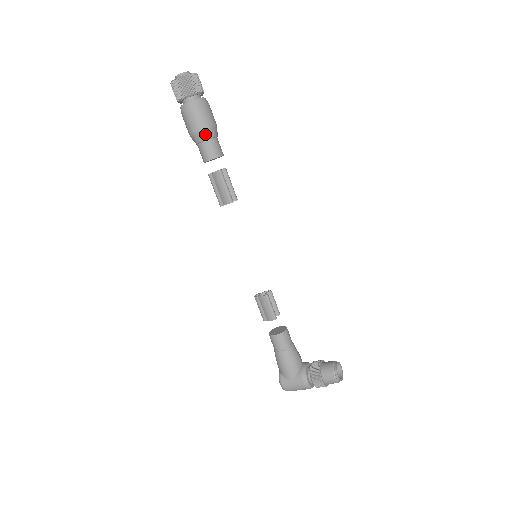
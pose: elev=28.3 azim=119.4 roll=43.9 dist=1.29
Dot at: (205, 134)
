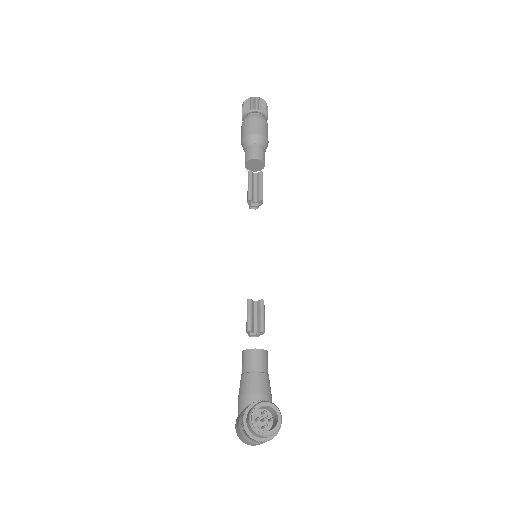
Dot at: (245, 141)
